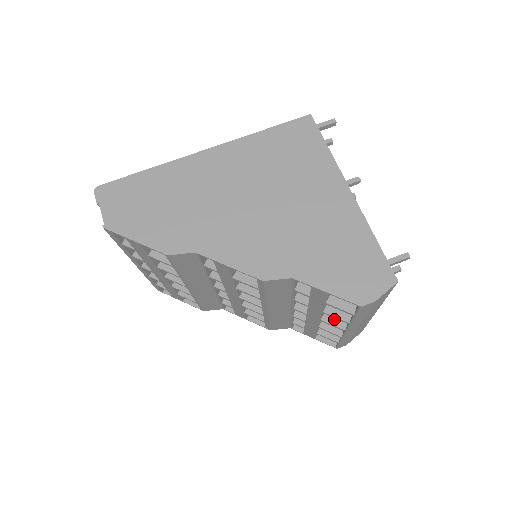
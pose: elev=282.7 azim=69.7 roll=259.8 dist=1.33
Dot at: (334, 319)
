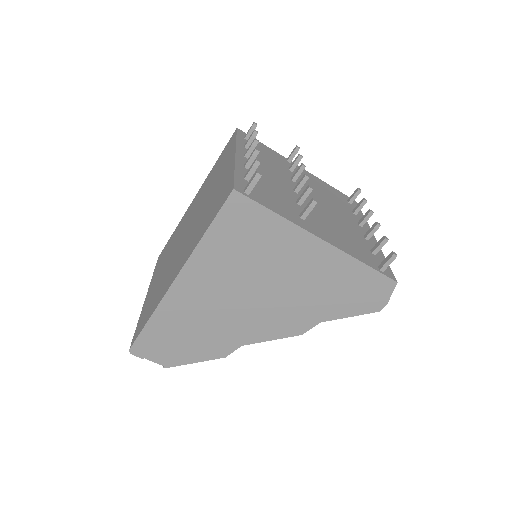
Dot at: occluded
